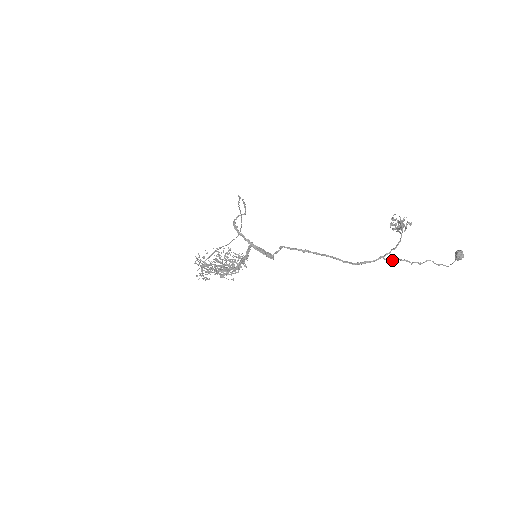
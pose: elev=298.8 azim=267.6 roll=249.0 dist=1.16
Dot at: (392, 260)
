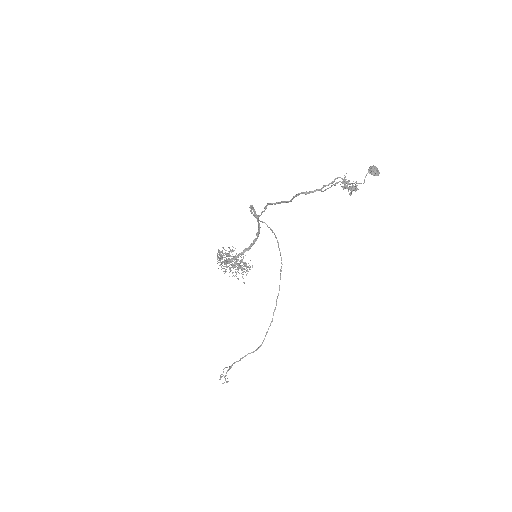
Dot at: occluded
